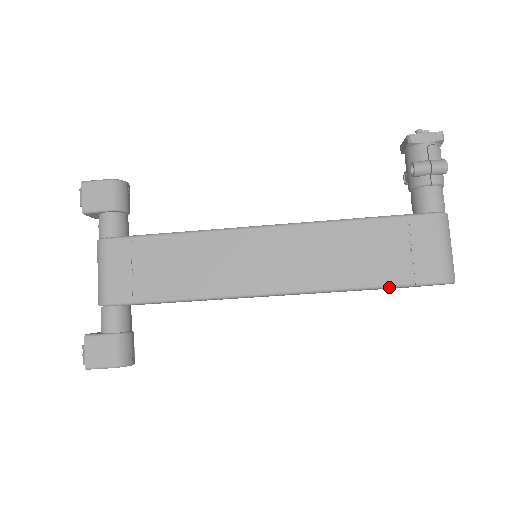
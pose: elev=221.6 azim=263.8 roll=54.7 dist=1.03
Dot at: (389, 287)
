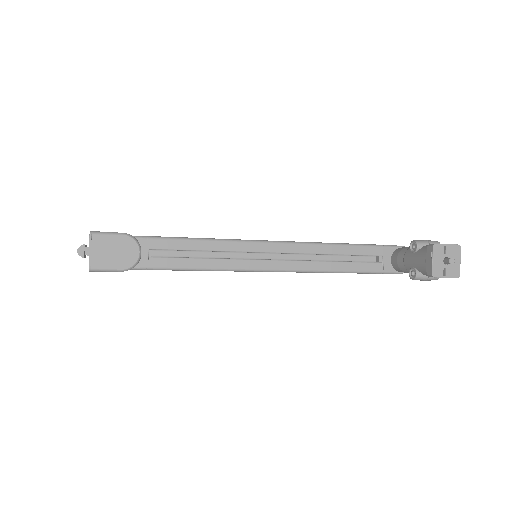
Dot at: occluded
